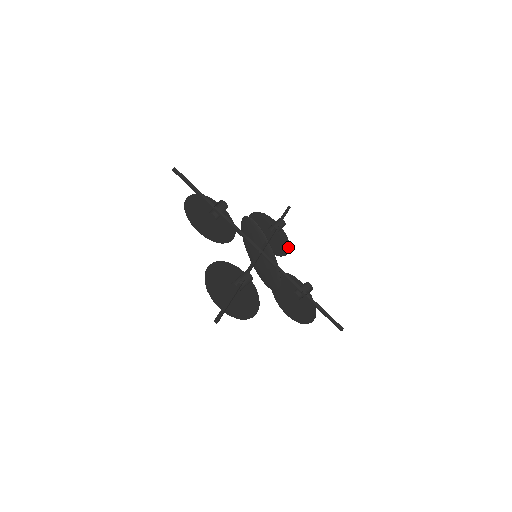
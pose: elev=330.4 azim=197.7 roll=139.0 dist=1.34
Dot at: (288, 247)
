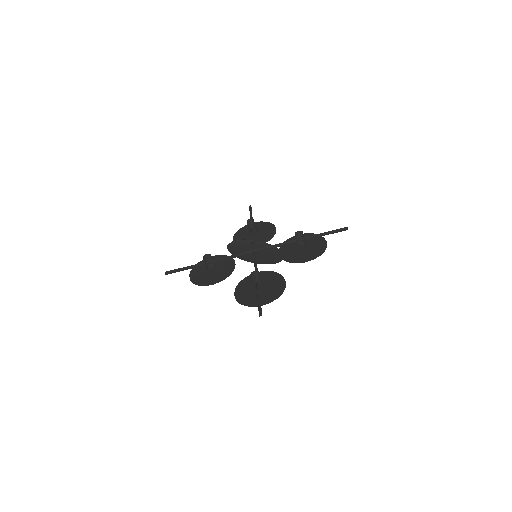
Dot at: (273, 227)
